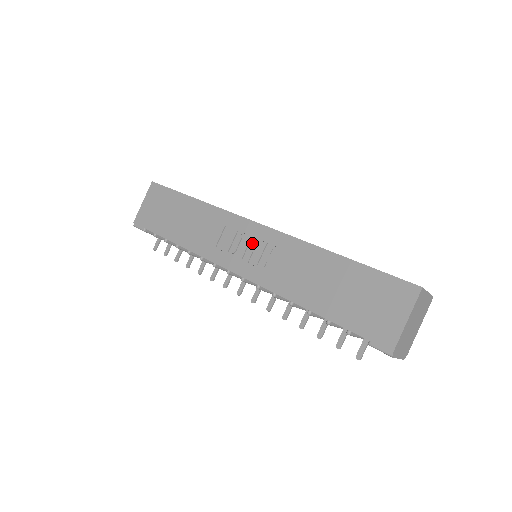
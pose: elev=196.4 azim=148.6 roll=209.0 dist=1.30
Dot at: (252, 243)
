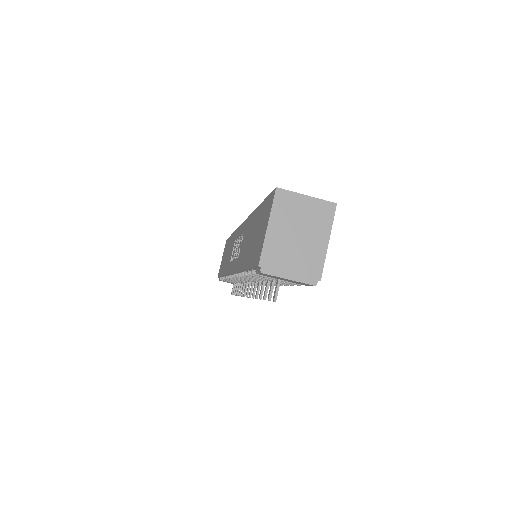
Dot at: (238, 241)
